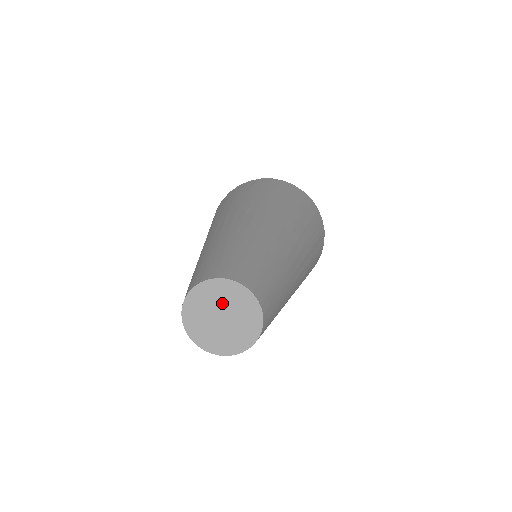
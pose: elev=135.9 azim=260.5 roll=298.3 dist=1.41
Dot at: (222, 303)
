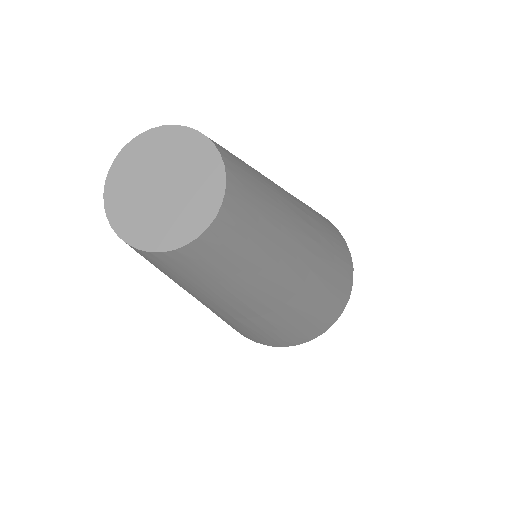
Dot at: (171, 163)
